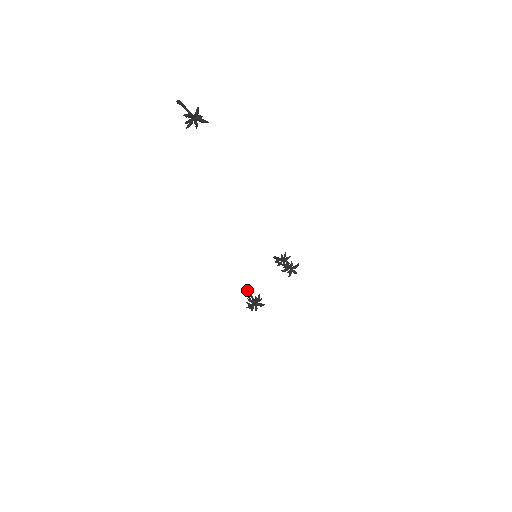
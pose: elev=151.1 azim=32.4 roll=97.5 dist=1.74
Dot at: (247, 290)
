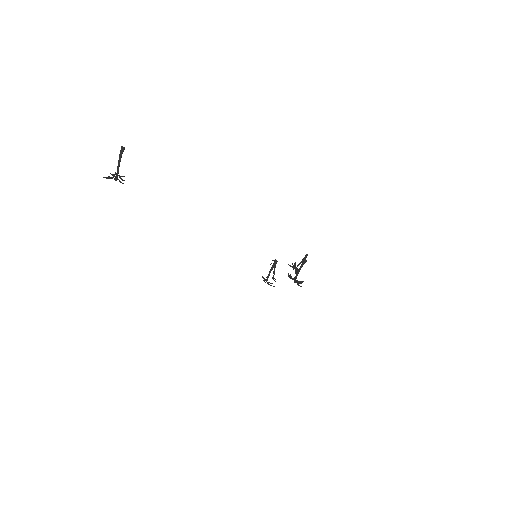
Dot at: (273, 265)
